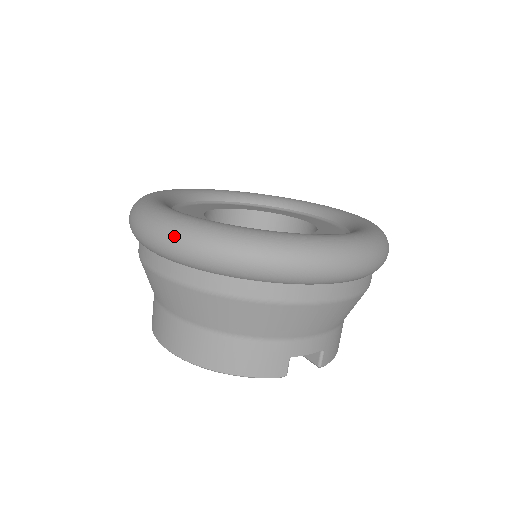
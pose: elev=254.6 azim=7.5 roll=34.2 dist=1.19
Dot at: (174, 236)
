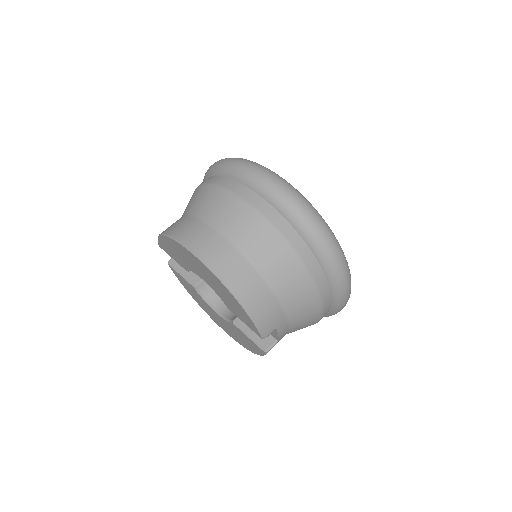
Dot at: (302, 201)
